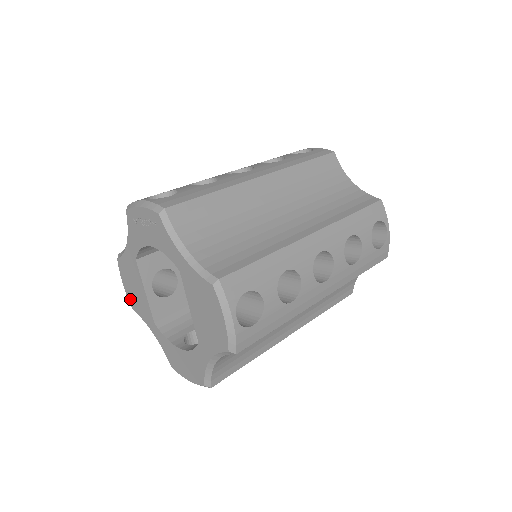
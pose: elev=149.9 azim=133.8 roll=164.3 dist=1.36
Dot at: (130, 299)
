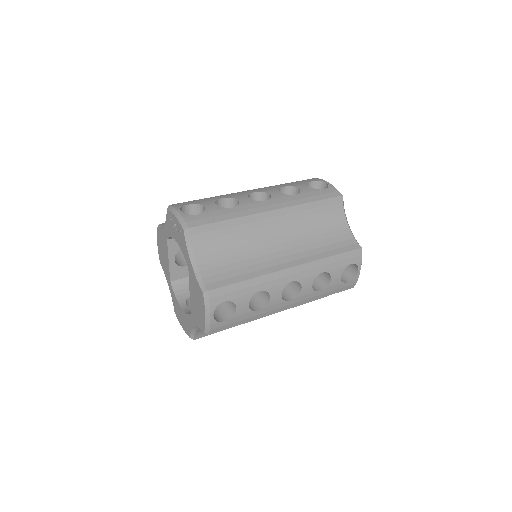
Dot at: (160, 256)
